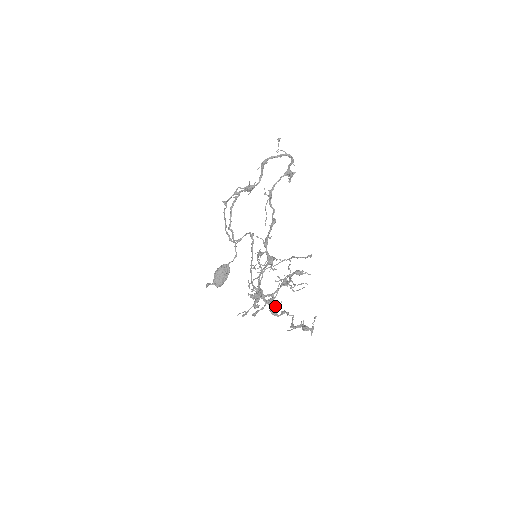
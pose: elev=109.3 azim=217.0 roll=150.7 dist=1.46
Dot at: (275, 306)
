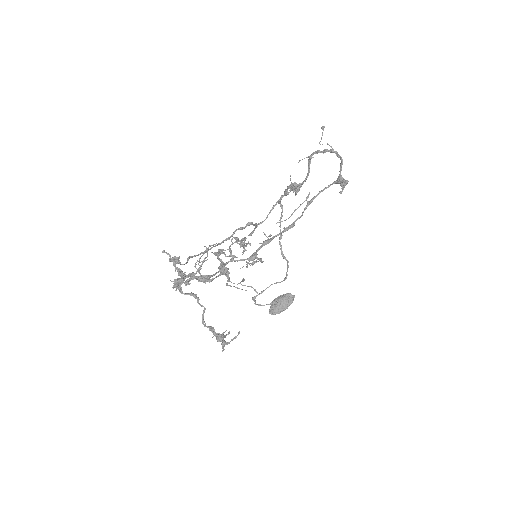
Dot at: (181, 278)
